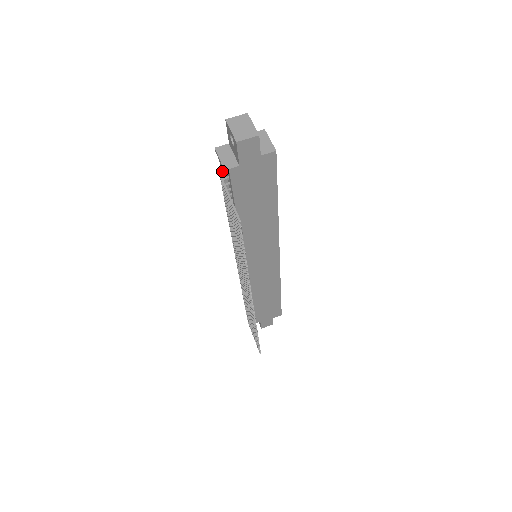
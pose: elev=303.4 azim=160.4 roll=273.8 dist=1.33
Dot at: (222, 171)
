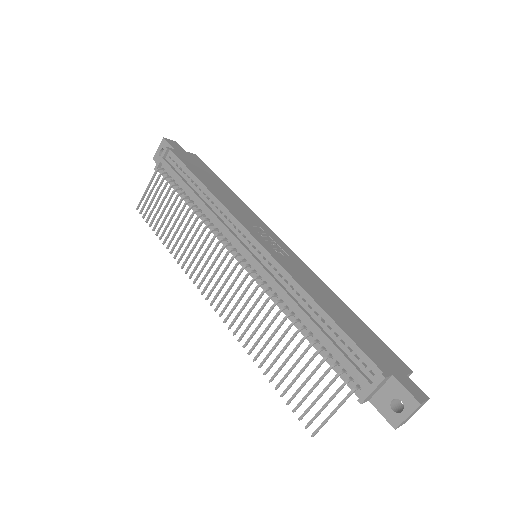
Dot at: (359, 380)
